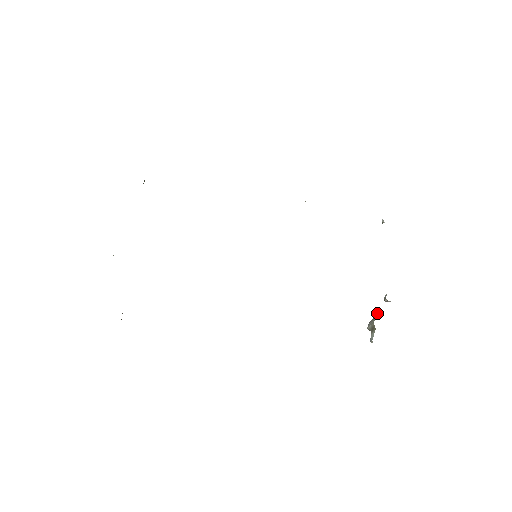
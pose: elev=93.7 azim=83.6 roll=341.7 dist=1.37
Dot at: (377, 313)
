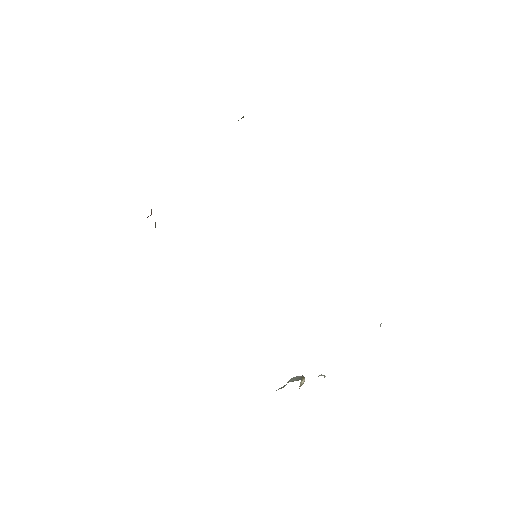
Dot at: occluded
